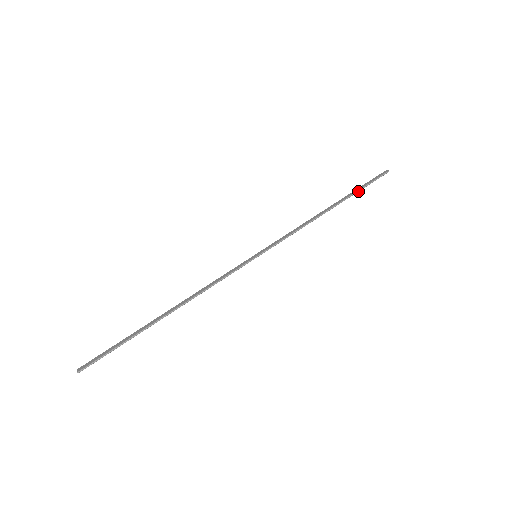
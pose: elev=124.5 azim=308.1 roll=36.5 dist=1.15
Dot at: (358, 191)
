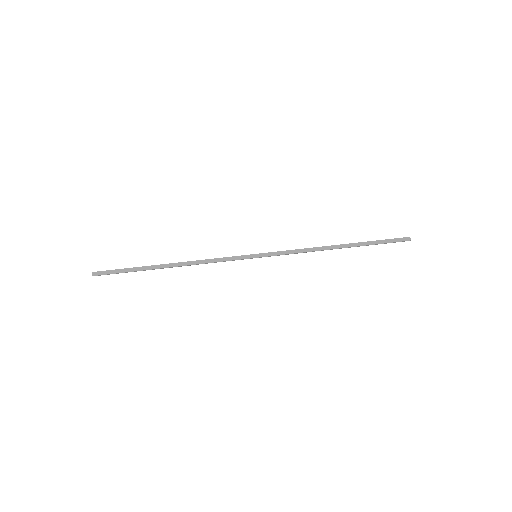
Dot at: occluded
